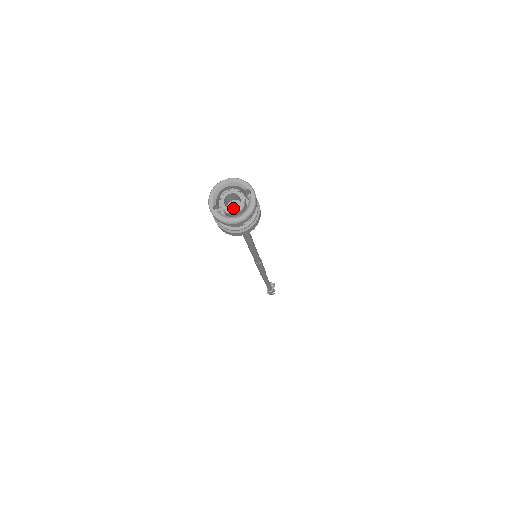
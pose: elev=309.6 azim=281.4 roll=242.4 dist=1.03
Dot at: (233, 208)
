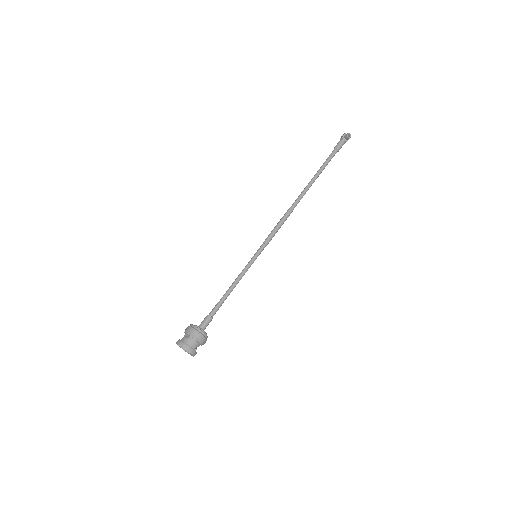
Dot at: occluded
